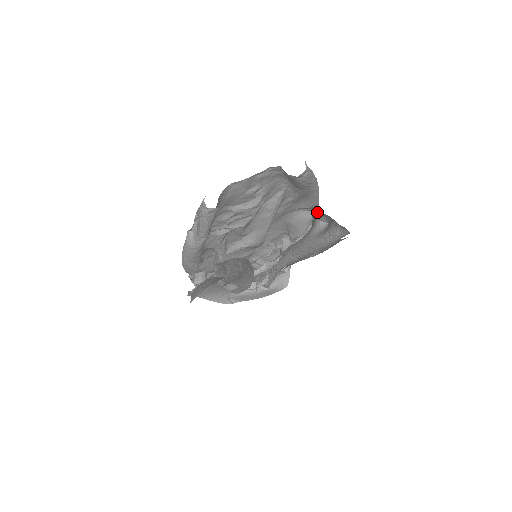
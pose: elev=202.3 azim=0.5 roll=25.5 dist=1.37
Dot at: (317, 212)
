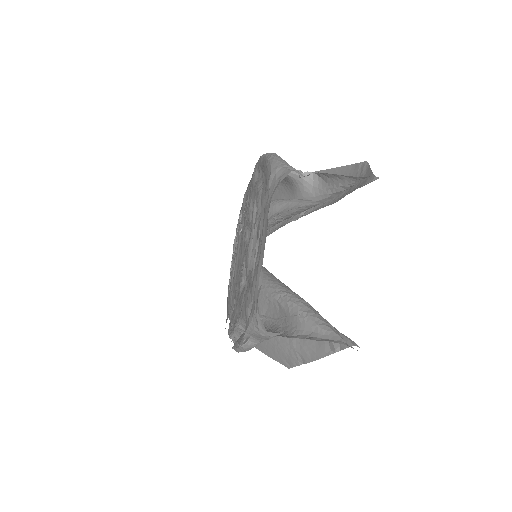
Dot at: occluded
